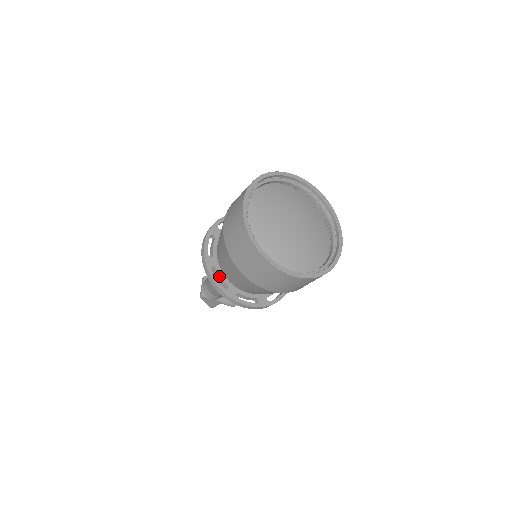
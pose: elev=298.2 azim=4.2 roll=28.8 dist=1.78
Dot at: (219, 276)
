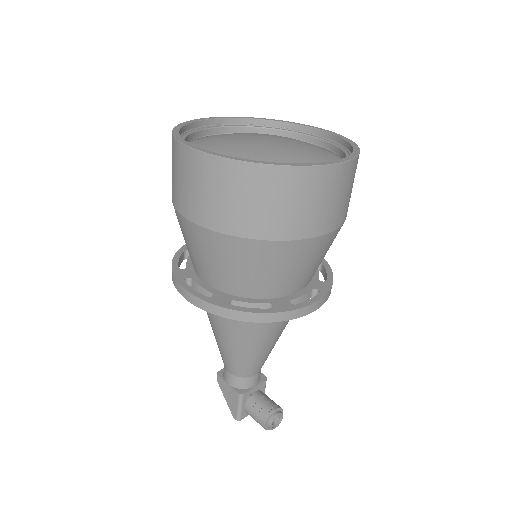
Dot at: (187, 260)
